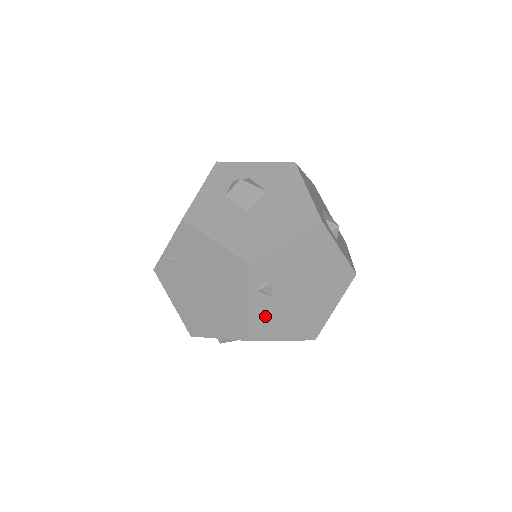
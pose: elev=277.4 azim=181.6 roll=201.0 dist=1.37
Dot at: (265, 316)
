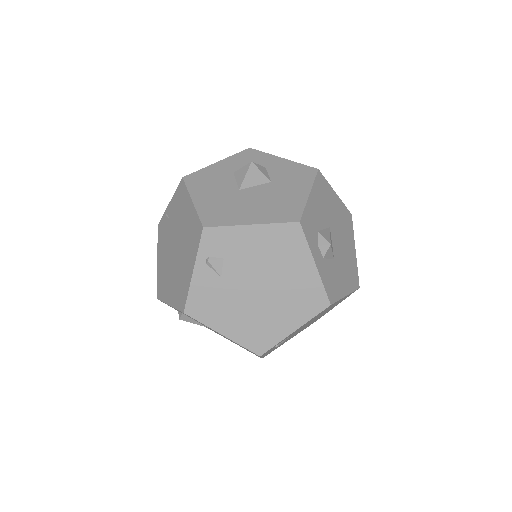
Dot at: (208, 295)
